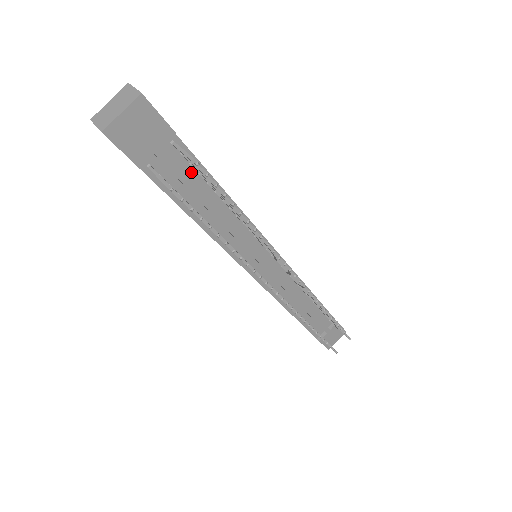
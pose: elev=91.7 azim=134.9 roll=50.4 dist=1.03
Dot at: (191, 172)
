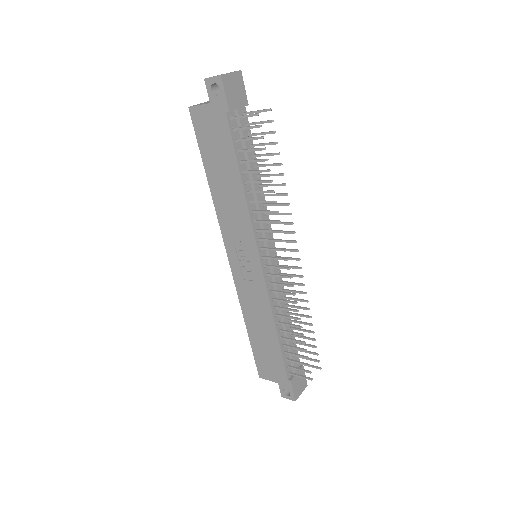
Dot at: occluded
